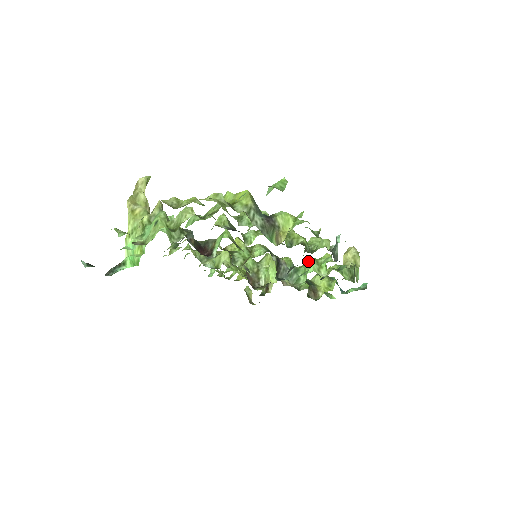
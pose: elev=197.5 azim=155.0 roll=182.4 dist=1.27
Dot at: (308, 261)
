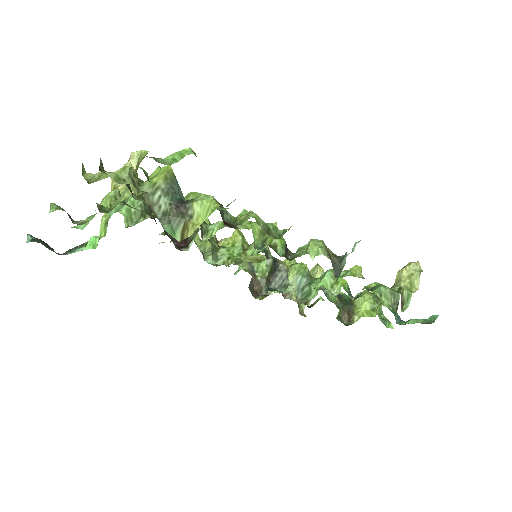
Dot at: (325, 272)
